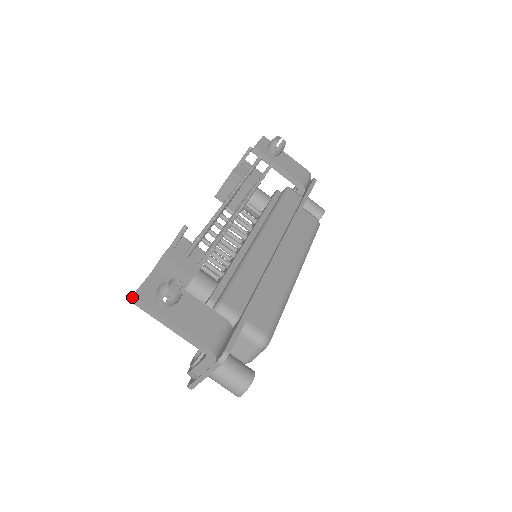
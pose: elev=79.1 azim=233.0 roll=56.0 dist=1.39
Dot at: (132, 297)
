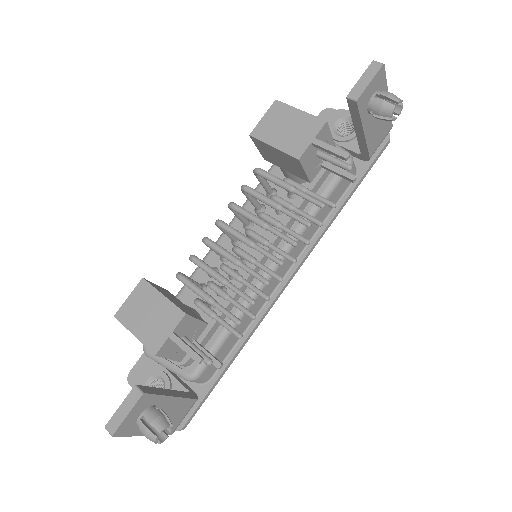
Dot at: (110, 434)
